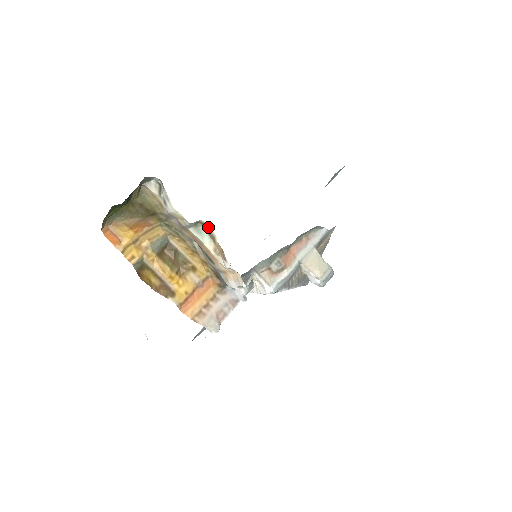
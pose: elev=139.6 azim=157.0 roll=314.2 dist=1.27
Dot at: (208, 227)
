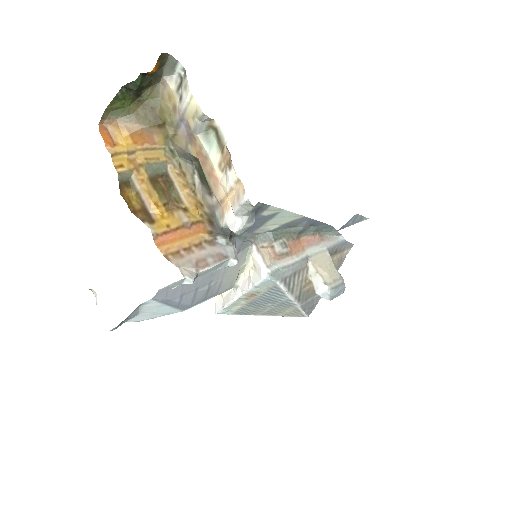
Dot at: (220, 132)
